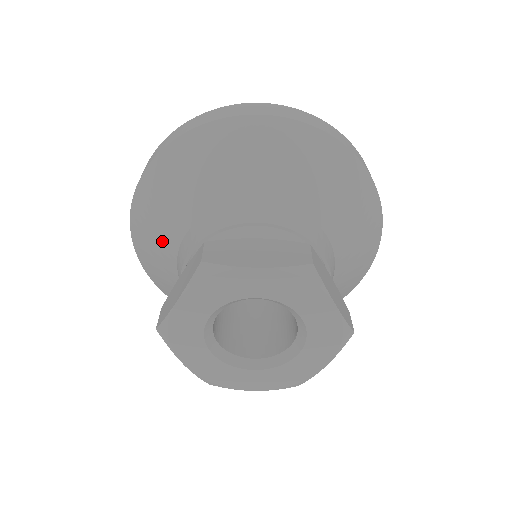
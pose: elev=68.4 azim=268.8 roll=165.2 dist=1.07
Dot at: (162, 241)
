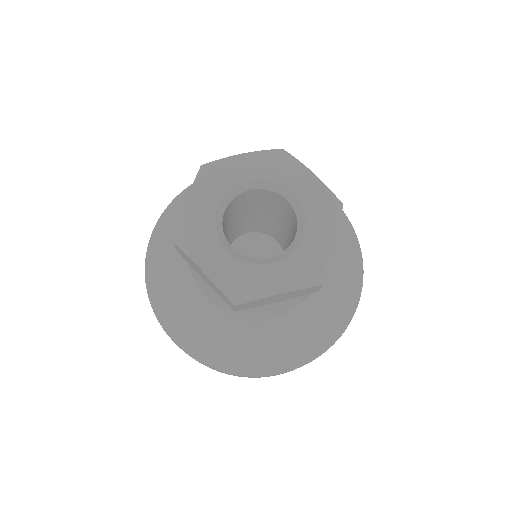
Dot at: (173, 255)
